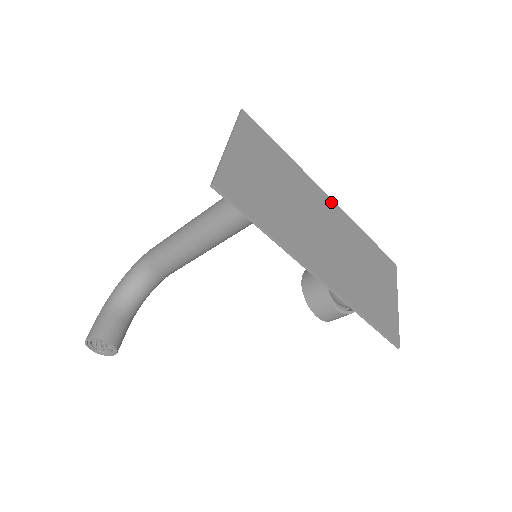
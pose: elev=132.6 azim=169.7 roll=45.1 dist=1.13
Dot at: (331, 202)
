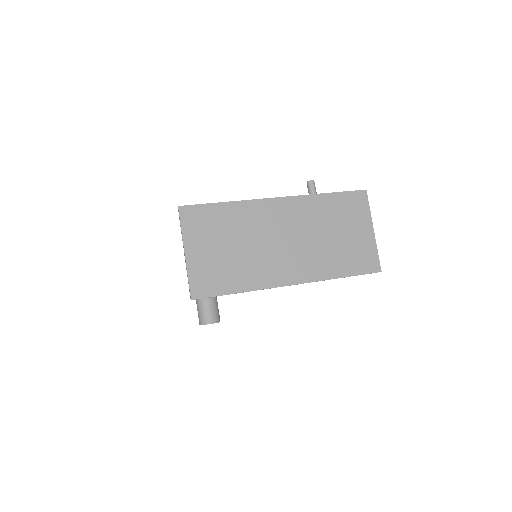
Dot at: (282, 201)
